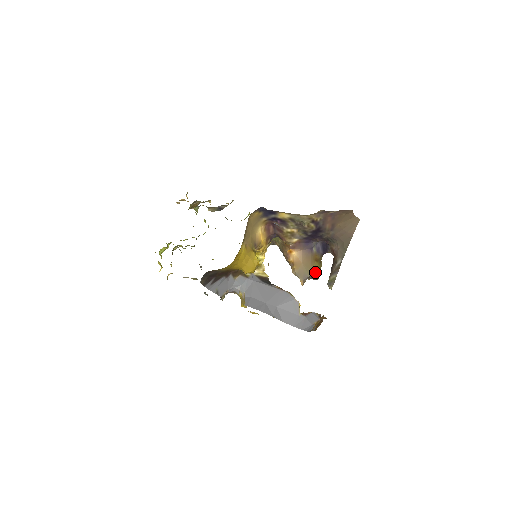
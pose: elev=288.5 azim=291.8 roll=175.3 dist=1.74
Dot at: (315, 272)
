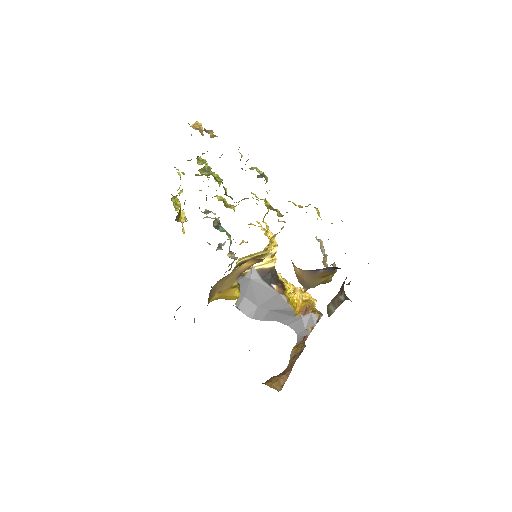
Dot at: (322, 283)
